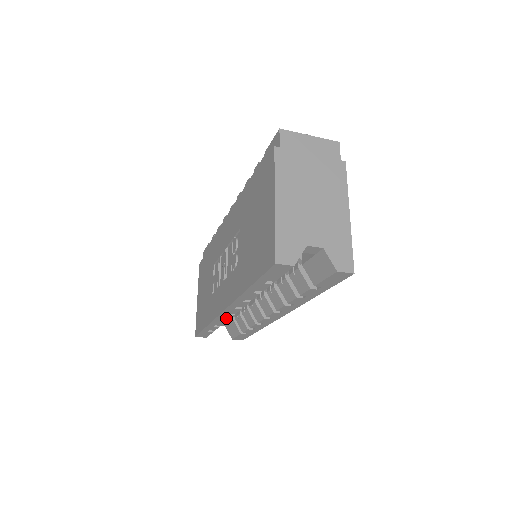
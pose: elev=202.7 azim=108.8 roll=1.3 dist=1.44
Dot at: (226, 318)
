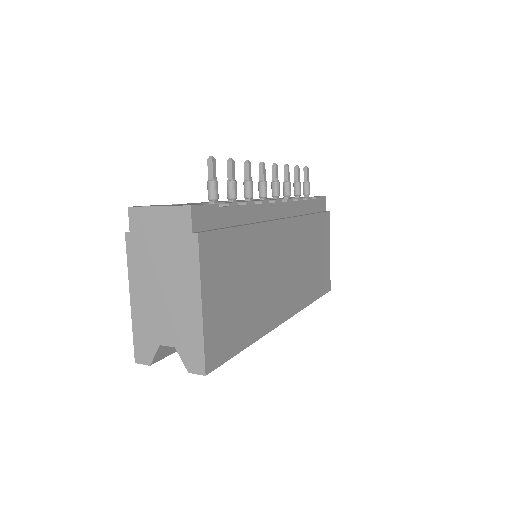
Dot at: occluded
